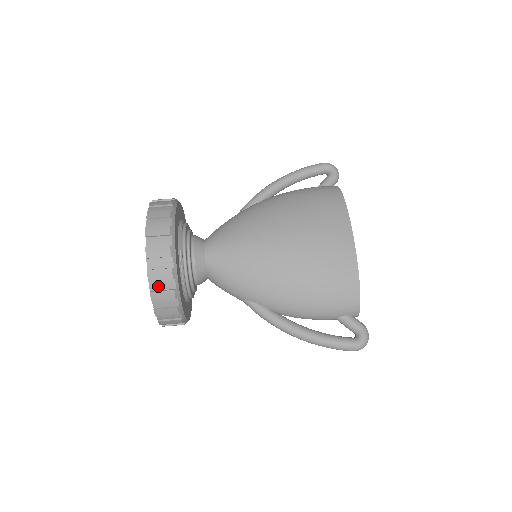
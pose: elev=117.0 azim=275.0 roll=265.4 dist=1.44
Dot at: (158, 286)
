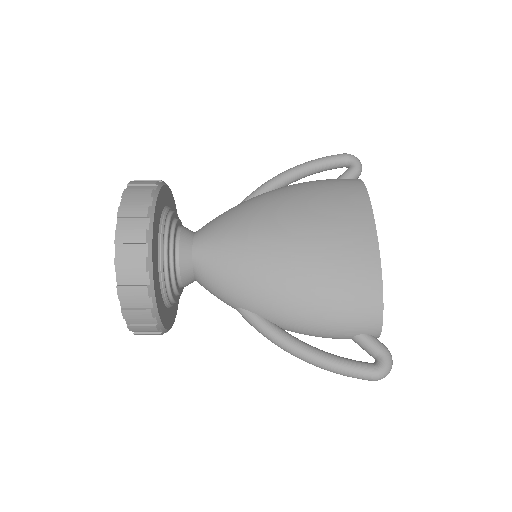
Dot at: (127, 279)
